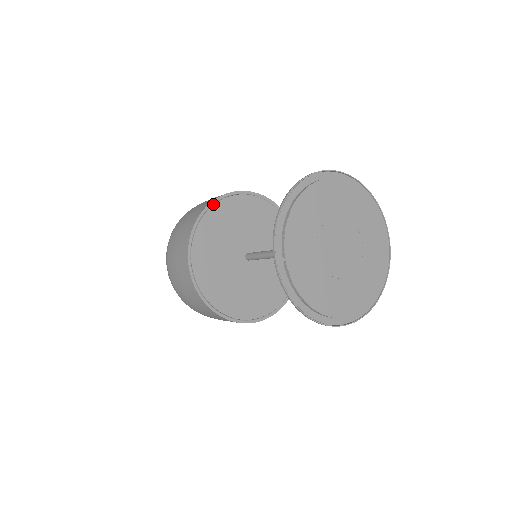
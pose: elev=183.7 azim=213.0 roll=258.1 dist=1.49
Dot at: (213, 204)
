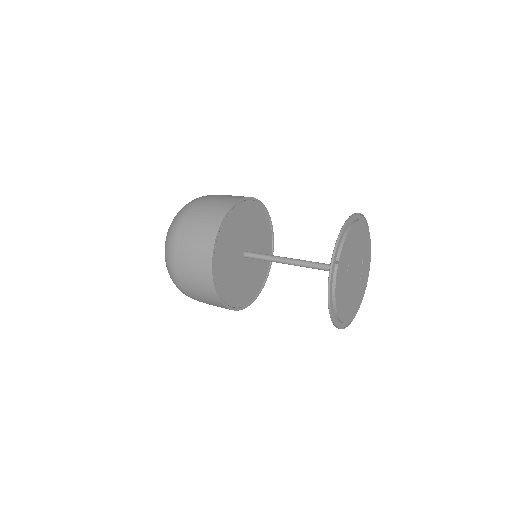
Dot at: (244, 200)
